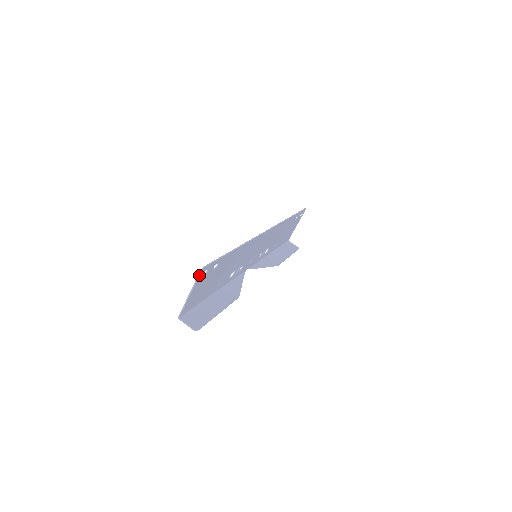
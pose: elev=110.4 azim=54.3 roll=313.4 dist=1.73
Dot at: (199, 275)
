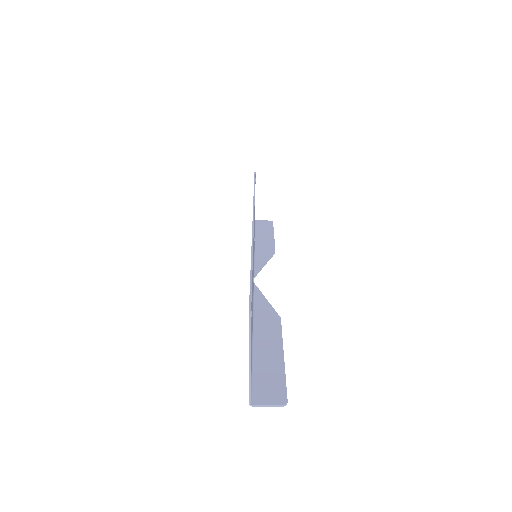
Dot at: (250, 327)
